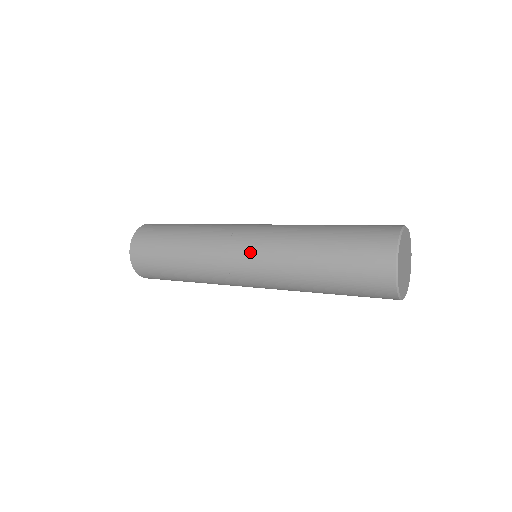
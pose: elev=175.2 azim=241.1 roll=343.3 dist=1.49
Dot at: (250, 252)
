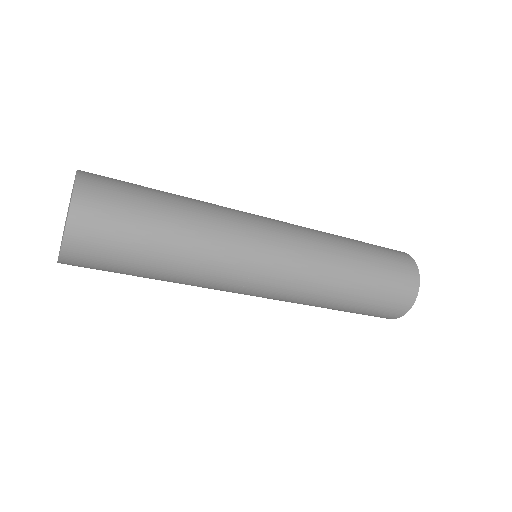
Dot at: (286, 230)
